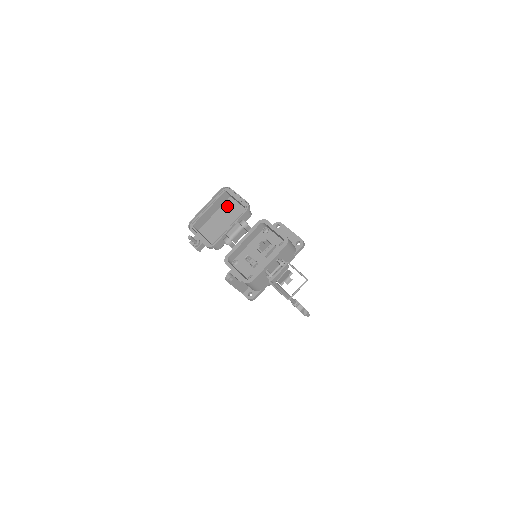
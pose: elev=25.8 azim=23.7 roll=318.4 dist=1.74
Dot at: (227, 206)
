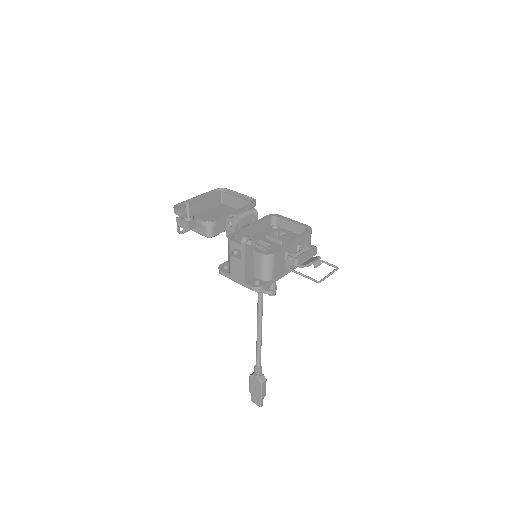
Dot at: (219, 208)
